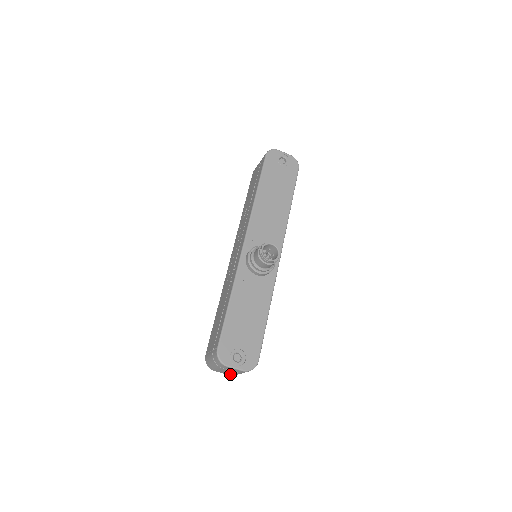
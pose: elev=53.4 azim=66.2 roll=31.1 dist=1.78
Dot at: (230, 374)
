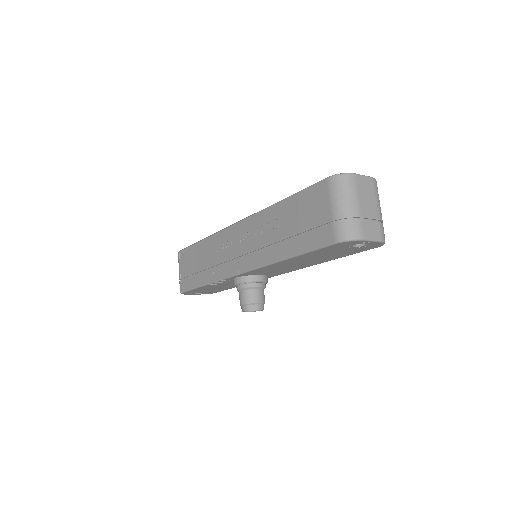
Dot at: occluded
